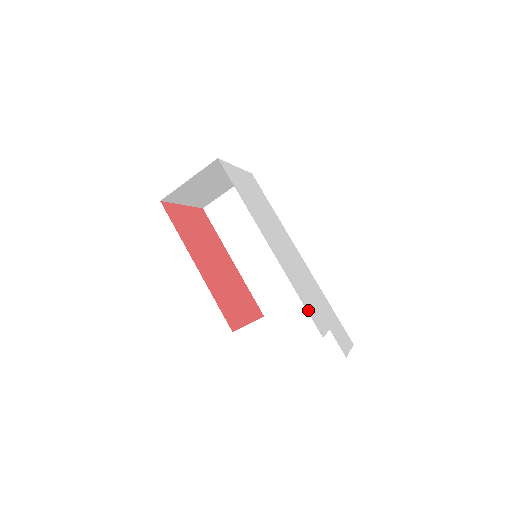
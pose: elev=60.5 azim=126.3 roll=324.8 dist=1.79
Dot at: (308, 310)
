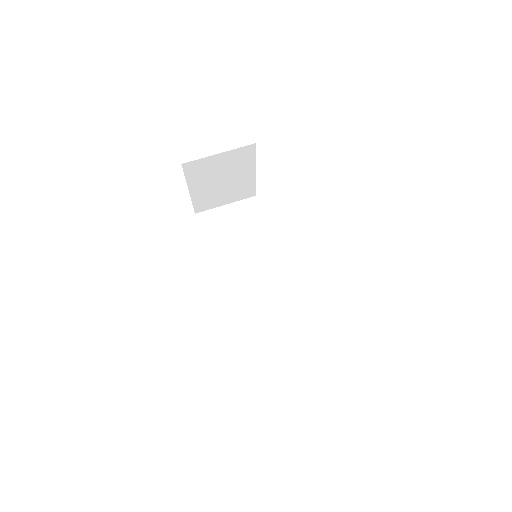
Dot at: occluded
